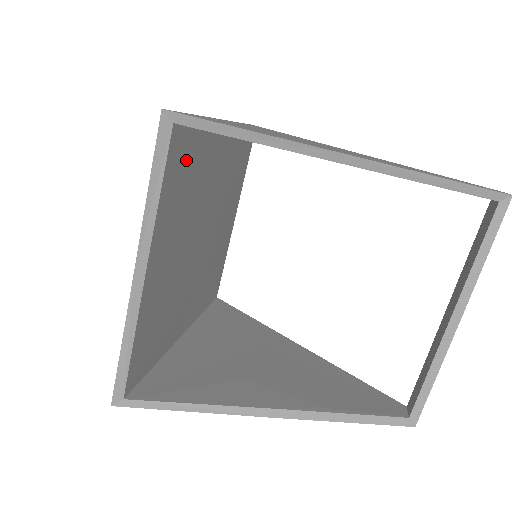
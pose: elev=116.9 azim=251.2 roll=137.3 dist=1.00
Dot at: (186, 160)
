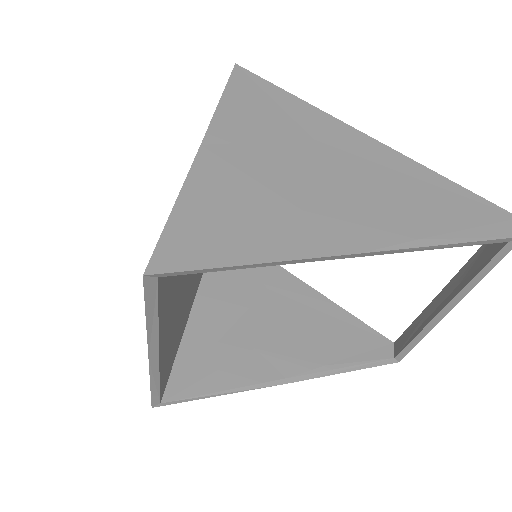
Dot at: occluded
